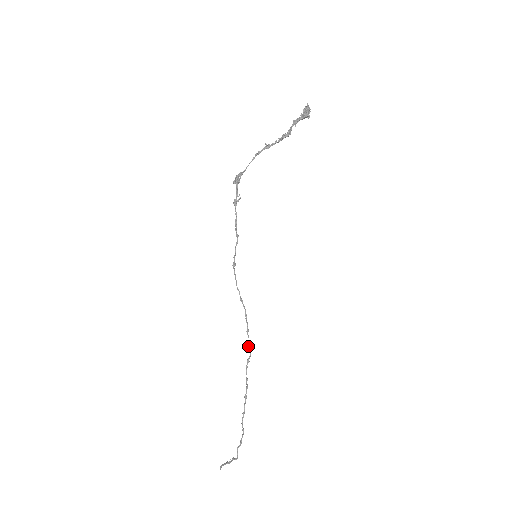
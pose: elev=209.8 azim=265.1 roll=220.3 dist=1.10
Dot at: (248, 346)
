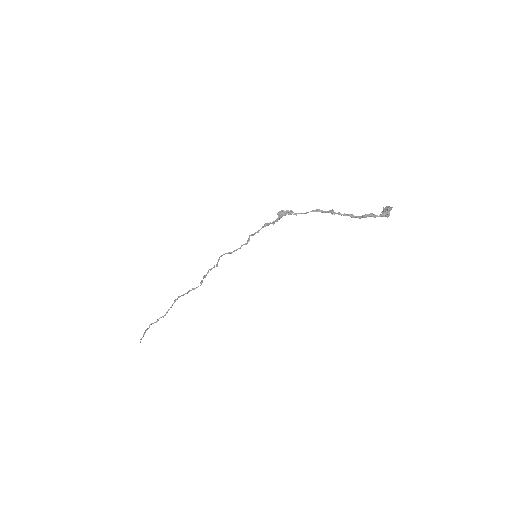
Dot at: (200, 283)
